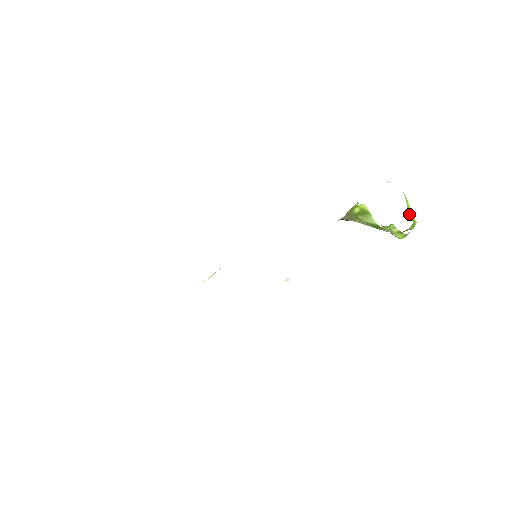
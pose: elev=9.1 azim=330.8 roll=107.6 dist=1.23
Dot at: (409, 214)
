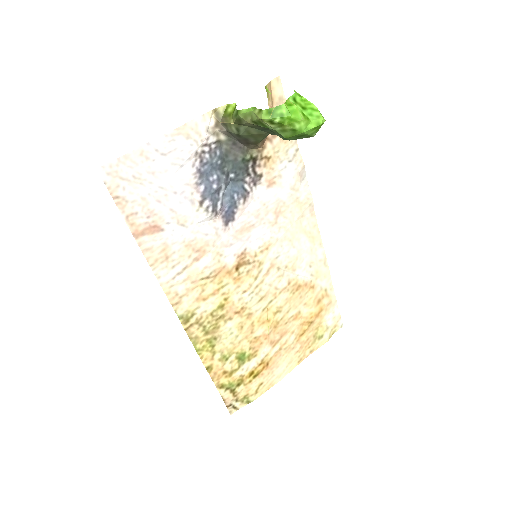
Dot at: (314, 115)
